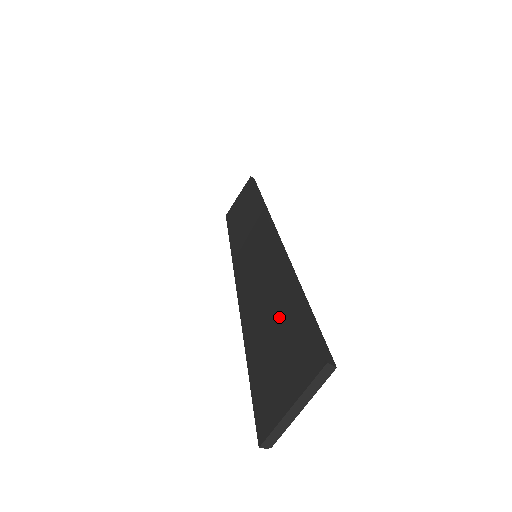
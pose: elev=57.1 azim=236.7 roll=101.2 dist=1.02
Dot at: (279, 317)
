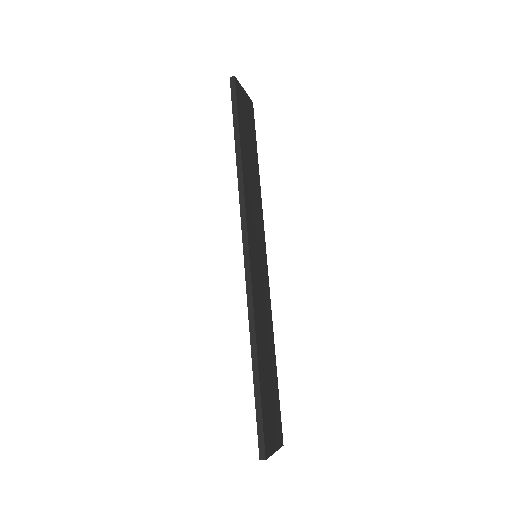
Dot at: occluded
